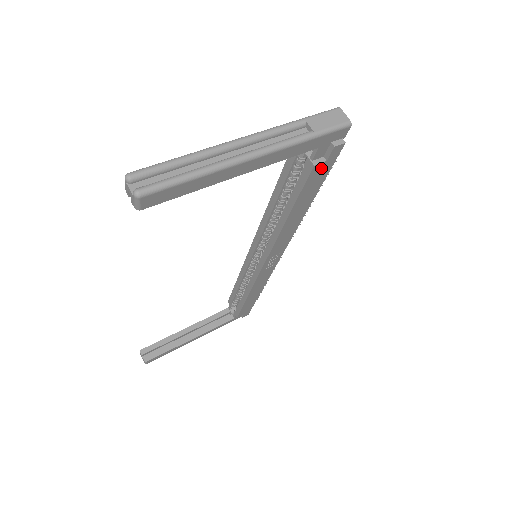
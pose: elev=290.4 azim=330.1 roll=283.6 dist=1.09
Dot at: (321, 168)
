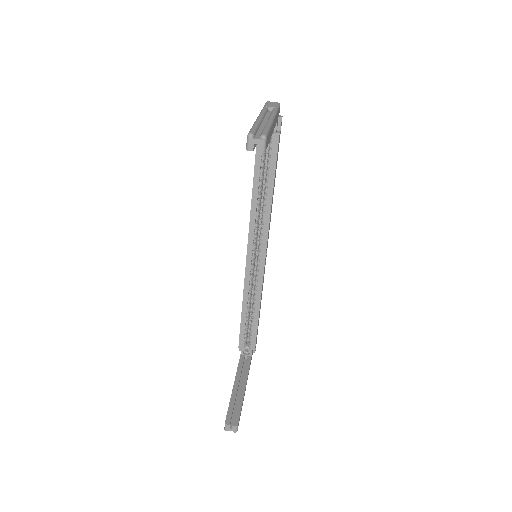
Dot at: (279, 138)
